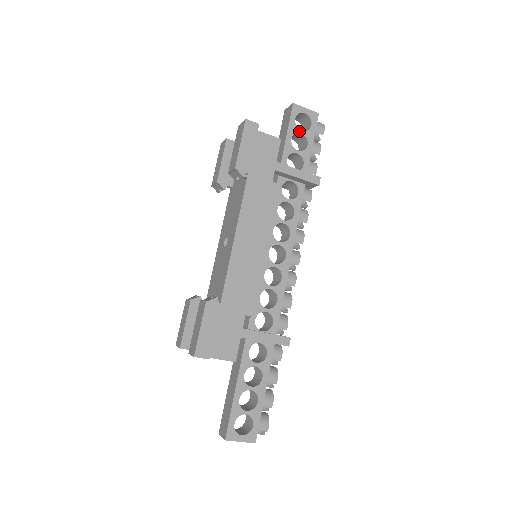
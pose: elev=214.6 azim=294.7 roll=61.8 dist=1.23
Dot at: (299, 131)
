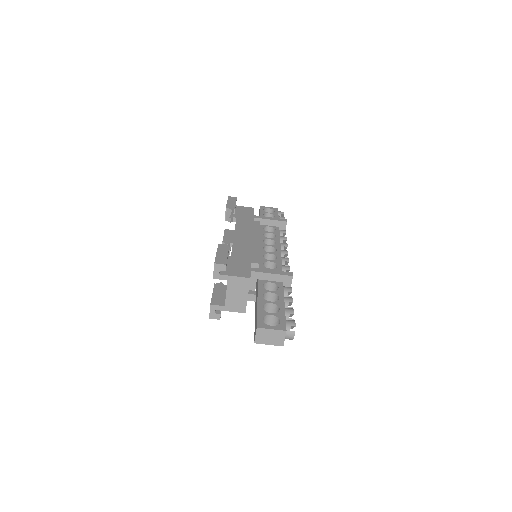
Dot at: (267, 213)
